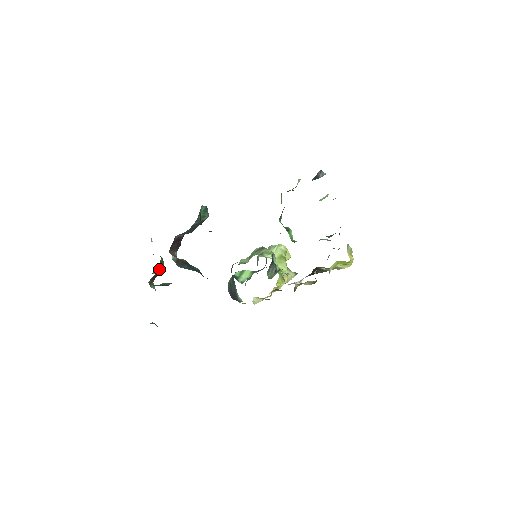
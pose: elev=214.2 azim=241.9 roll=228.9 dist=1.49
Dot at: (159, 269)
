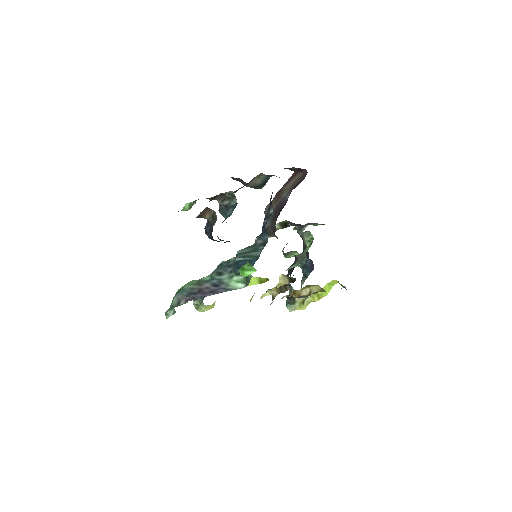
Dot at: occluded
